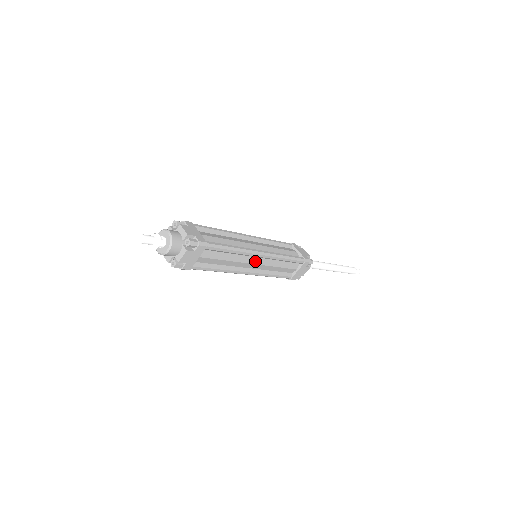
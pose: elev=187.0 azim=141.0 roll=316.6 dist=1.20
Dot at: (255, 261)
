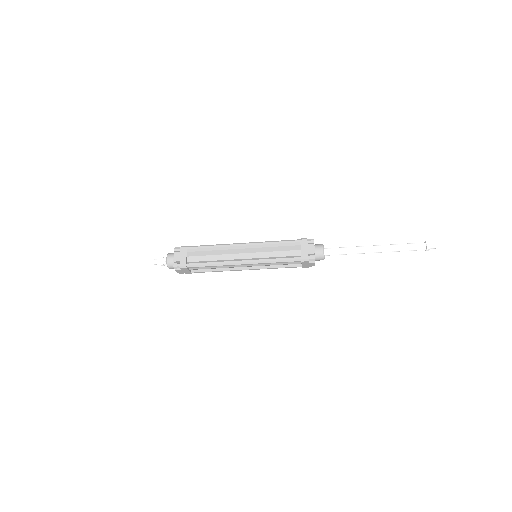
Dot at: (245, 265)
